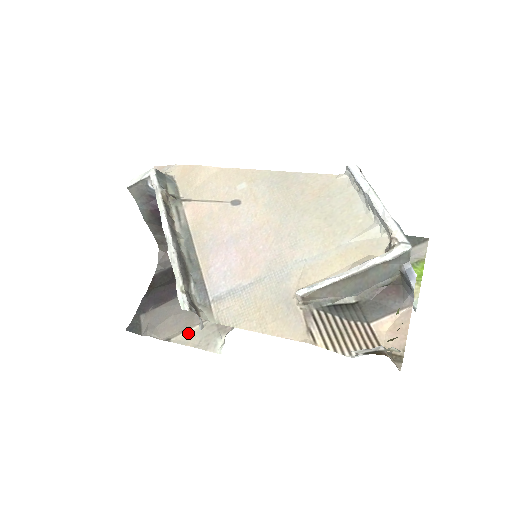
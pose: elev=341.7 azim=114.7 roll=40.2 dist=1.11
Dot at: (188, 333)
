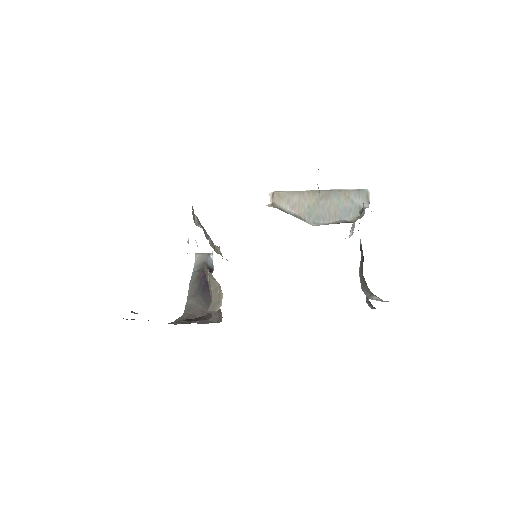
Dot at: occluded
